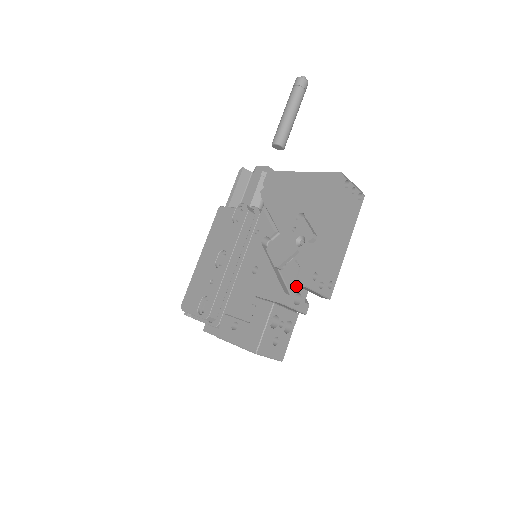
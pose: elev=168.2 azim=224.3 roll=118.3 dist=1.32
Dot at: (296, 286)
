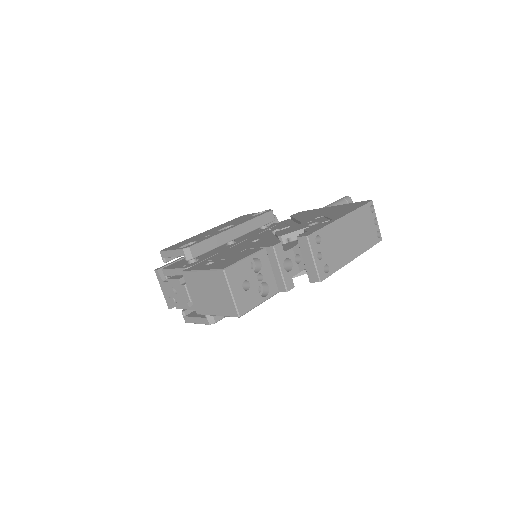
Dot at: (293, 251)
